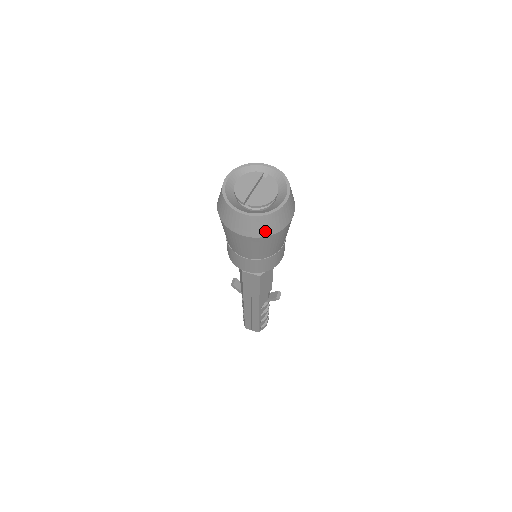
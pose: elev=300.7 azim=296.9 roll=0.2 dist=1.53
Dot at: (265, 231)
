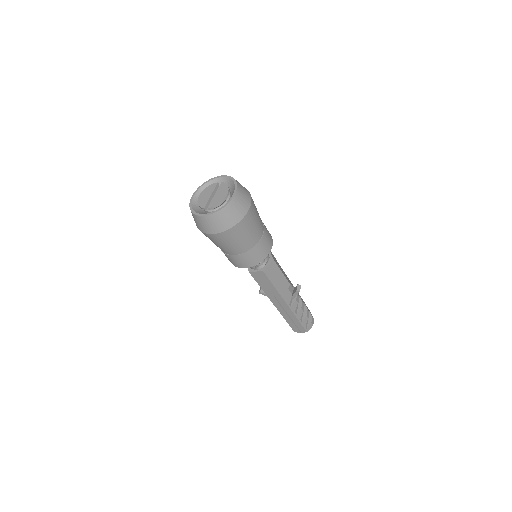
Dot at: (227, 224)
